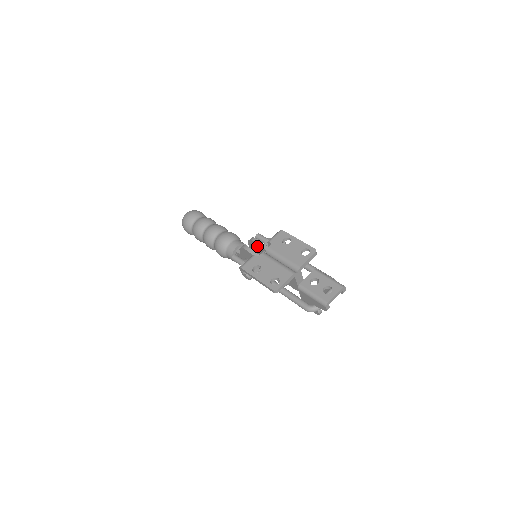
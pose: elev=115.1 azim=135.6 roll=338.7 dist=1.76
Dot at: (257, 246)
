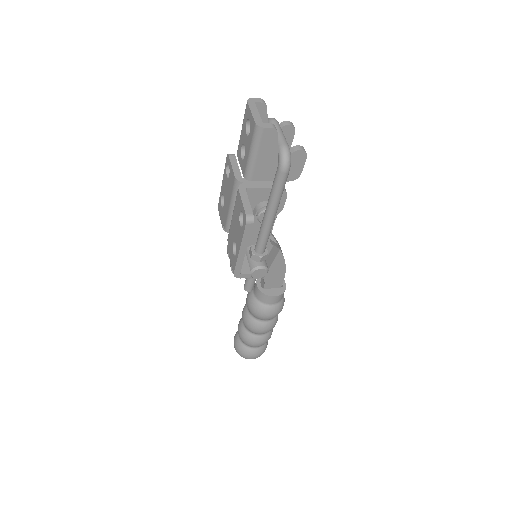
Dot at: occluded
